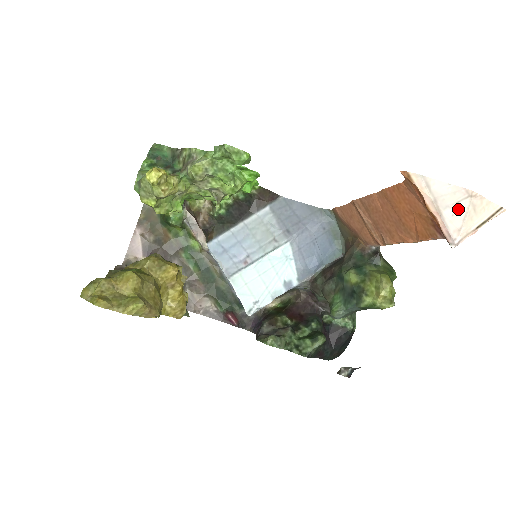
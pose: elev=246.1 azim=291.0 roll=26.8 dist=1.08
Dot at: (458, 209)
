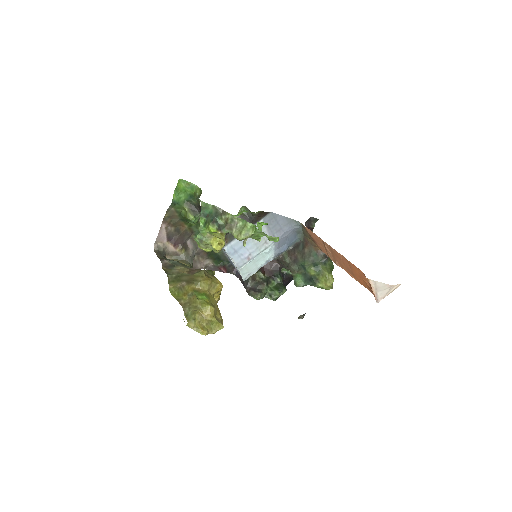
Dot at: (384, 291)
